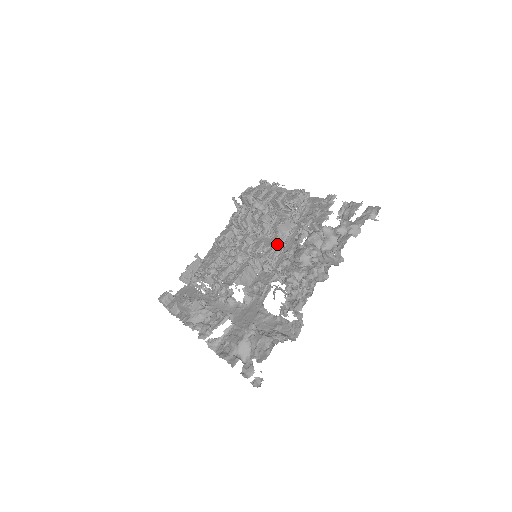
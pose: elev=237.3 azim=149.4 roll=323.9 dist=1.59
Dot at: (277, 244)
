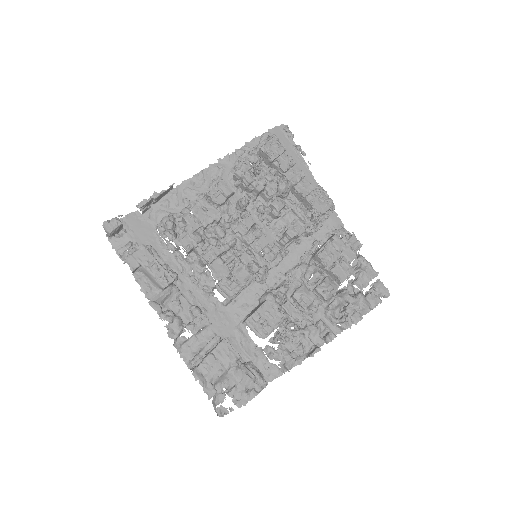
Dot at: (280, 251)
